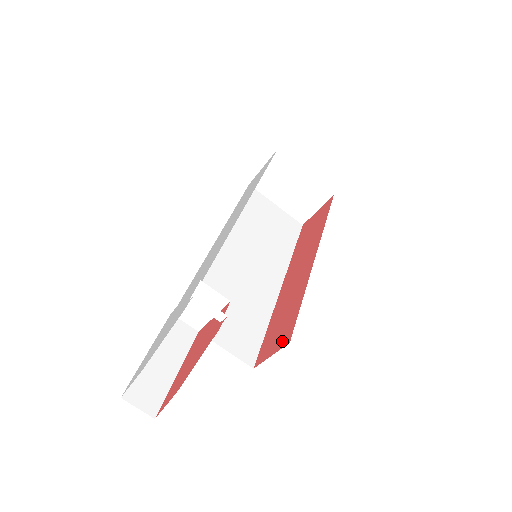
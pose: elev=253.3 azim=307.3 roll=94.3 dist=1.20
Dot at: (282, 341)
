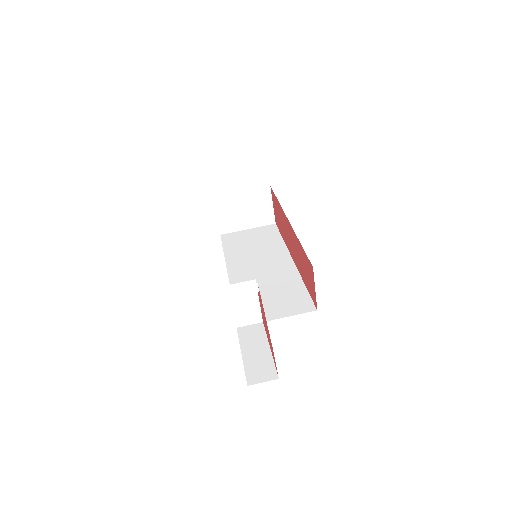
Dot at: (311, 274)
